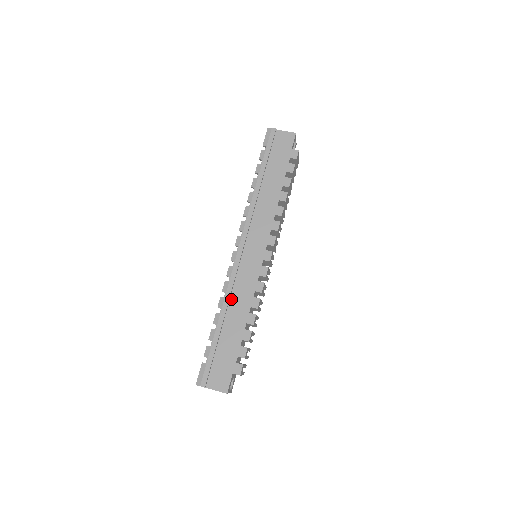
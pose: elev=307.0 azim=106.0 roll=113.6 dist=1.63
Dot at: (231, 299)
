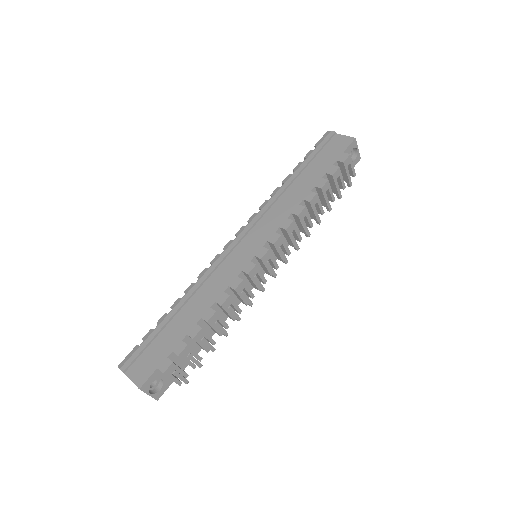
Dot at: (201, 288)
